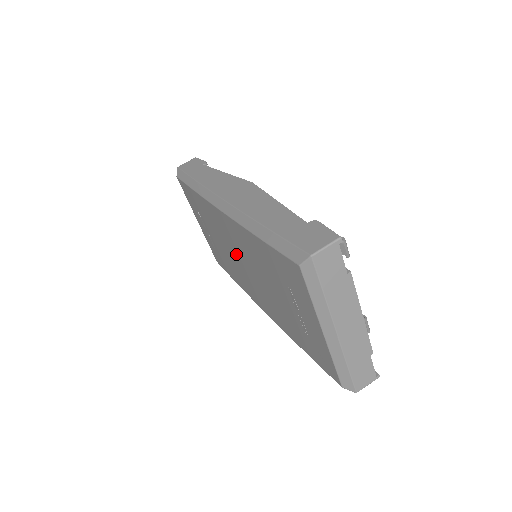
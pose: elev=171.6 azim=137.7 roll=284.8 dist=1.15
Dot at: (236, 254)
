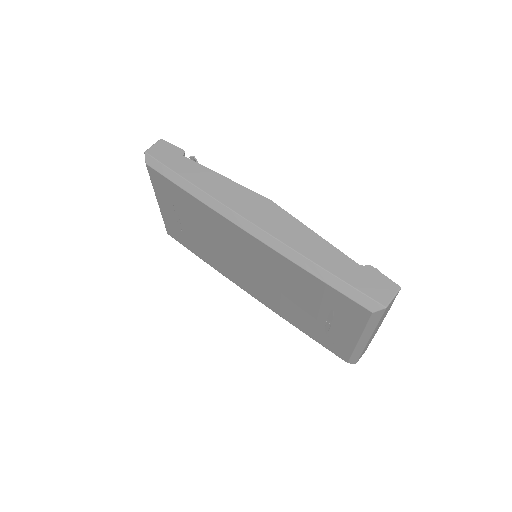
Dot at: (240, 257)
